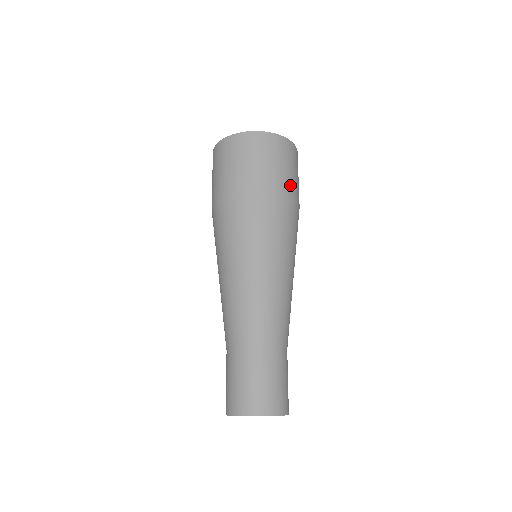
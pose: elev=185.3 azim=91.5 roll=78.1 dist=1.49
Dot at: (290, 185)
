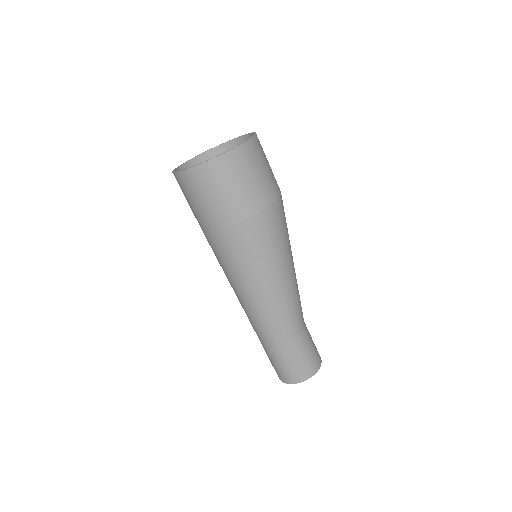
Dot at: (229, 212)
